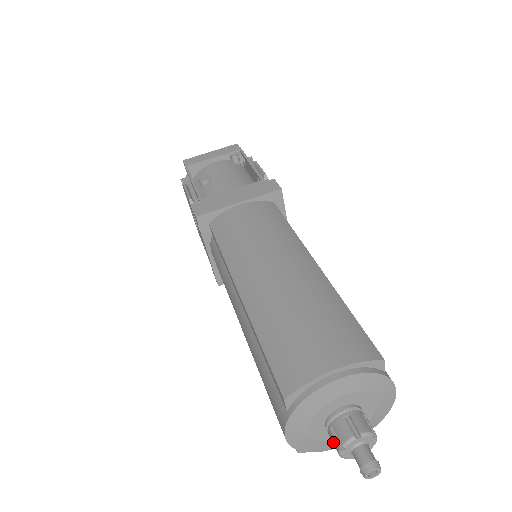
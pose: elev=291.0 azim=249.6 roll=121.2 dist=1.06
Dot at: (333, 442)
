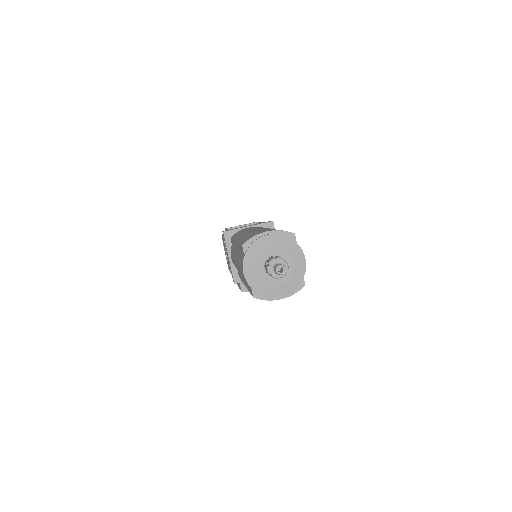
Dot at: (266, 269)
